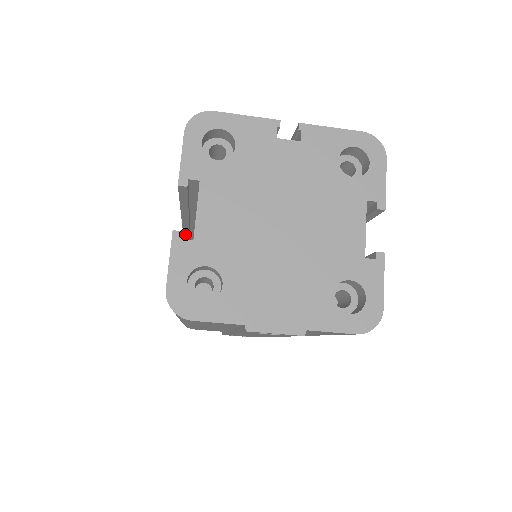
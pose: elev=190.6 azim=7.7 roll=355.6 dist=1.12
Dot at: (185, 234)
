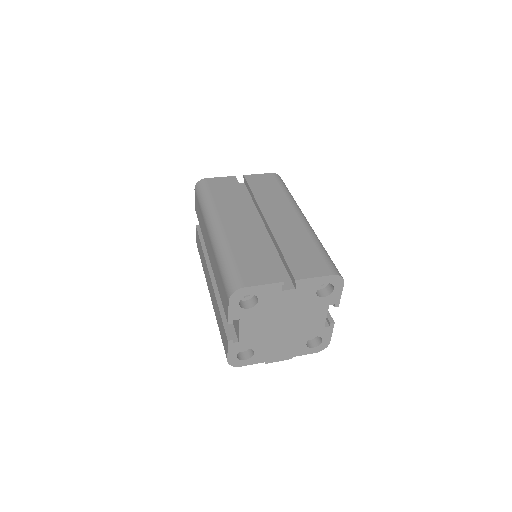
Dot at: occluded
